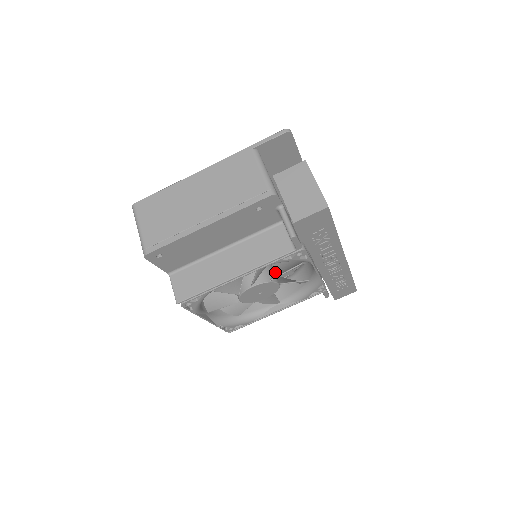
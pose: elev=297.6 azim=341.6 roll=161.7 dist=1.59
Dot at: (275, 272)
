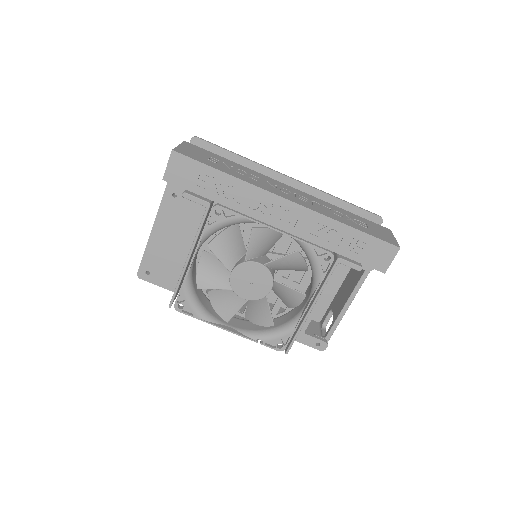
Dot at: (255, 255)
